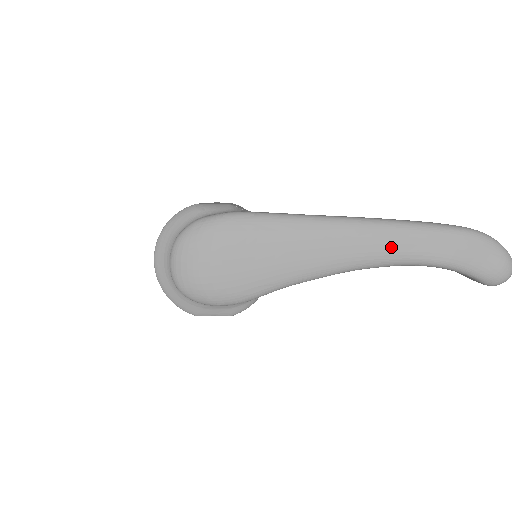
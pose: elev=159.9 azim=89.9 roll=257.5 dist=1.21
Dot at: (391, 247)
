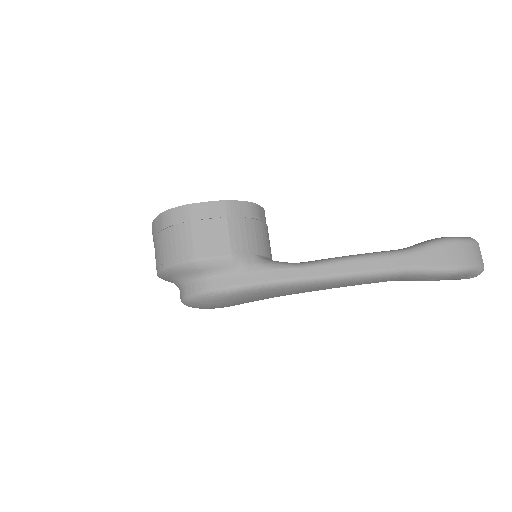
Dot at: (384, 281)
